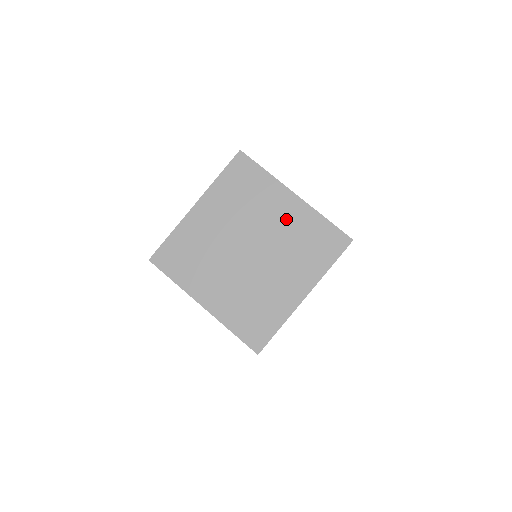
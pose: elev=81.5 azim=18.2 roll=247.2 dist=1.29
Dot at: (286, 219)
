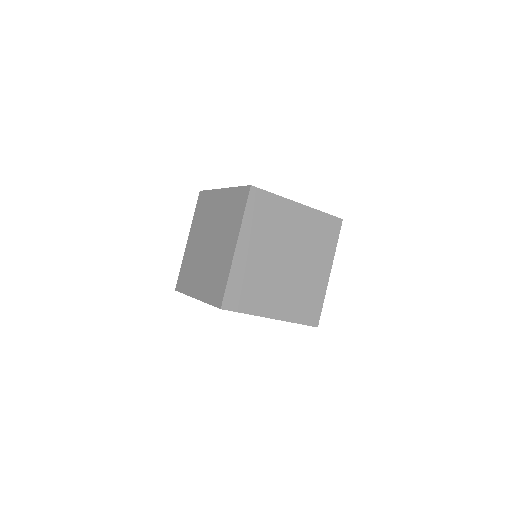
Dot at: (301, 225)
